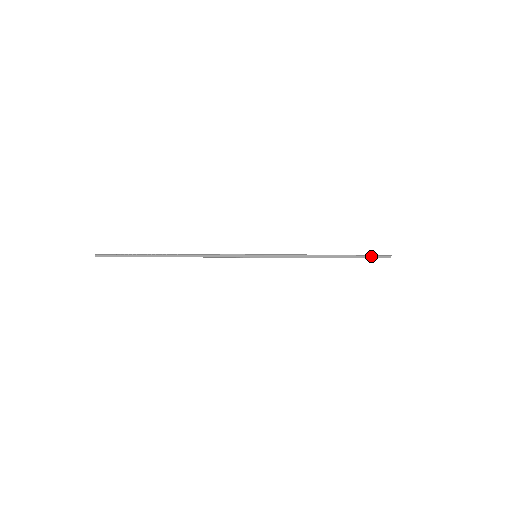
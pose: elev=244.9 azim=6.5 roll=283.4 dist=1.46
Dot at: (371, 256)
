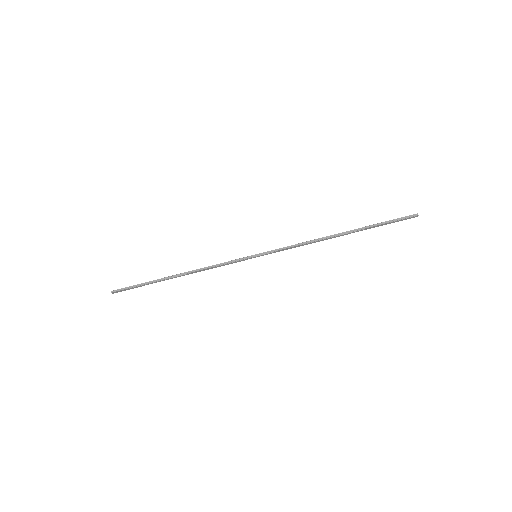
Dot at: (391, 221)
